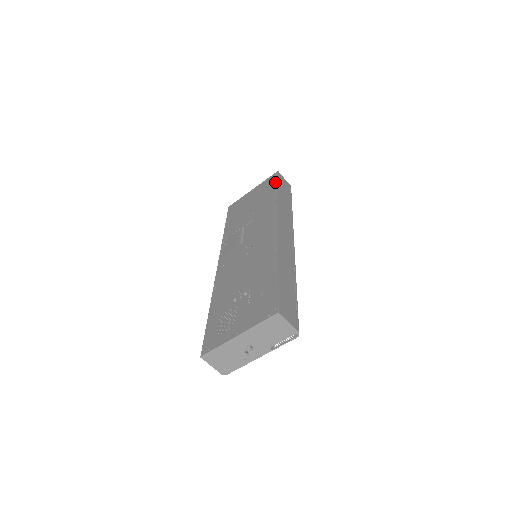
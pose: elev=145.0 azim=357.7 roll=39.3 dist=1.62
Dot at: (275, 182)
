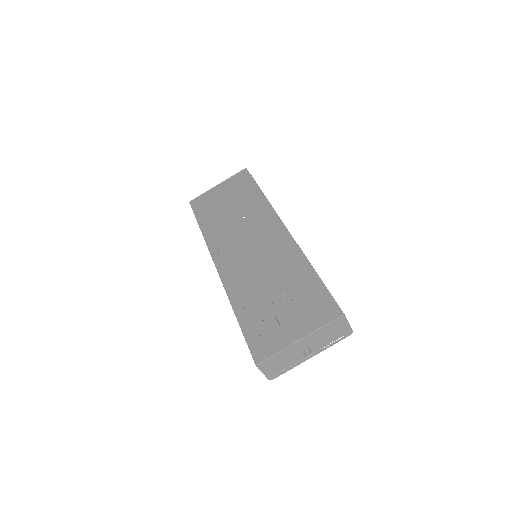
Dot at: (250, 179)
